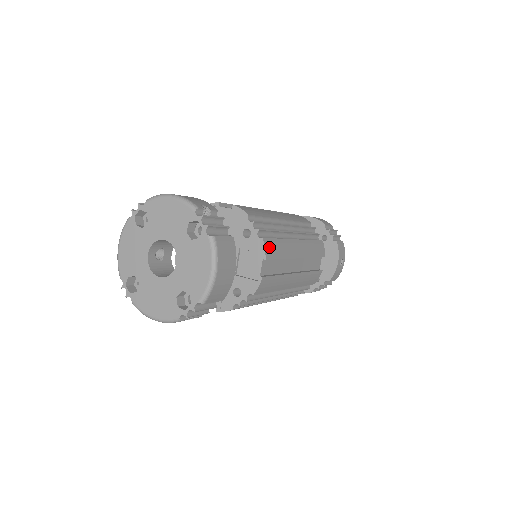
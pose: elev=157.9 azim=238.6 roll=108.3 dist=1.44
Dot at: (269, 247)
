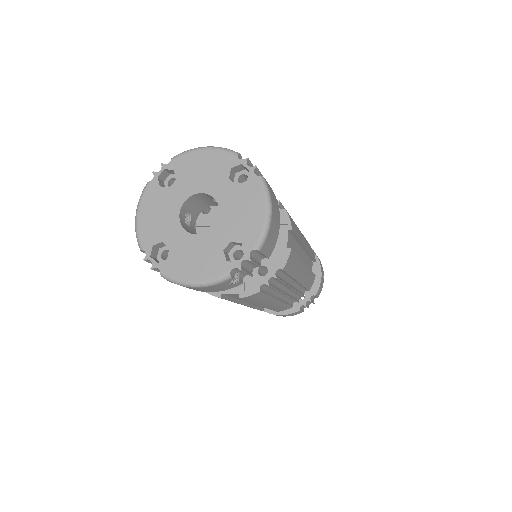
Dot at: (291, 220)
